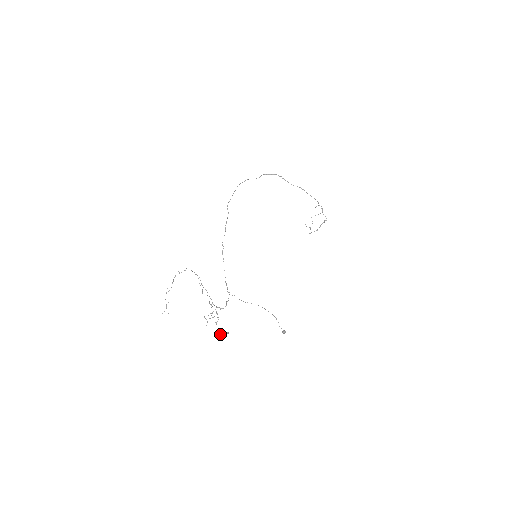
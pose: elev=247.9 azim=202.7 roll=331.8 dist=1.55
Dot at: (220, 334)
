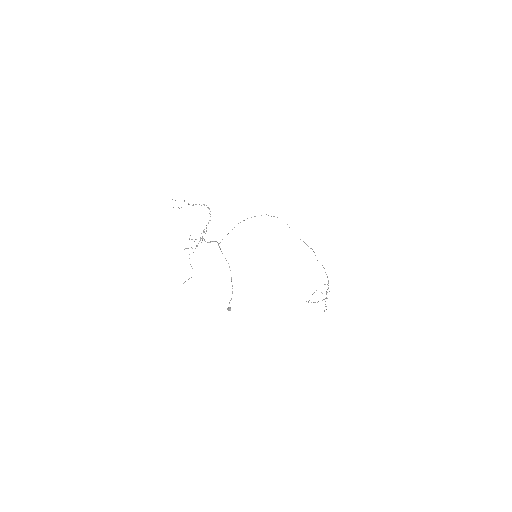
Dot at: occluded
